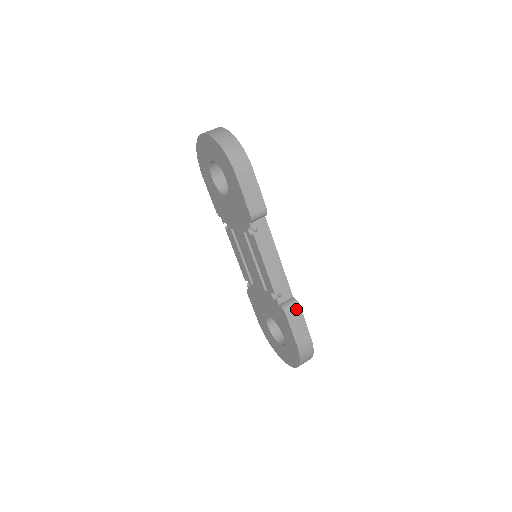
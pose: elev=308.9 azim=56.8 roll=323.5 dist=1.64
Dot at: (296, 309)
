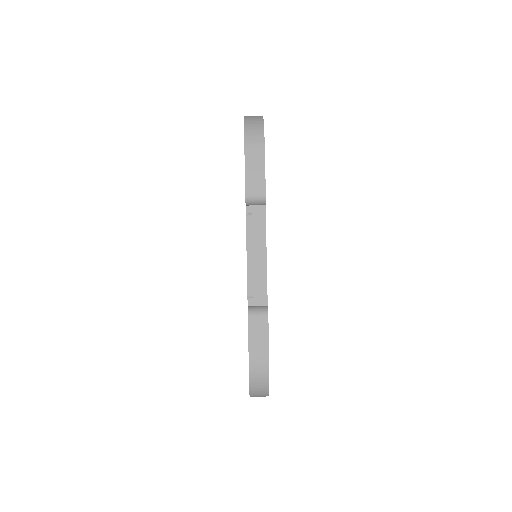
Dot at: (262, 317)
